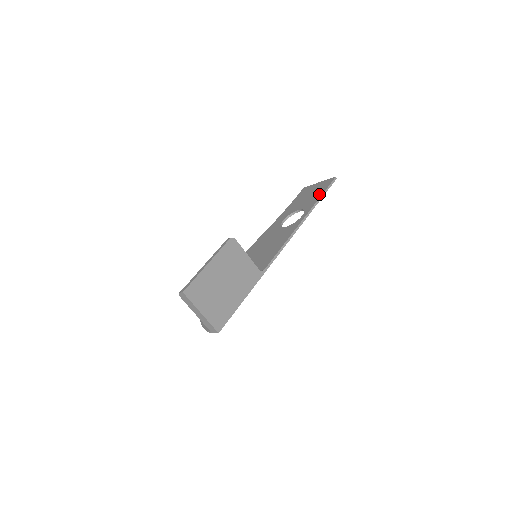
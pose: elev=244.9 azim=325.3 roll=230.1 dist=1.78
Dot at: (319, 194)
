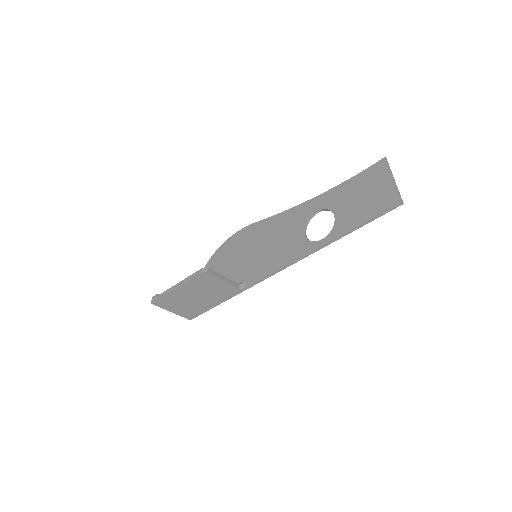
Dot at: (362, 218)
